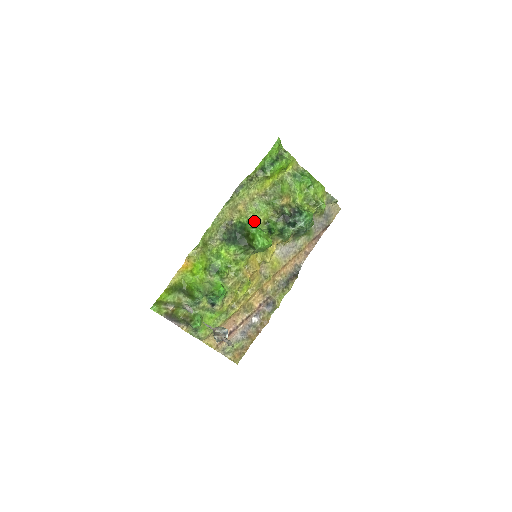
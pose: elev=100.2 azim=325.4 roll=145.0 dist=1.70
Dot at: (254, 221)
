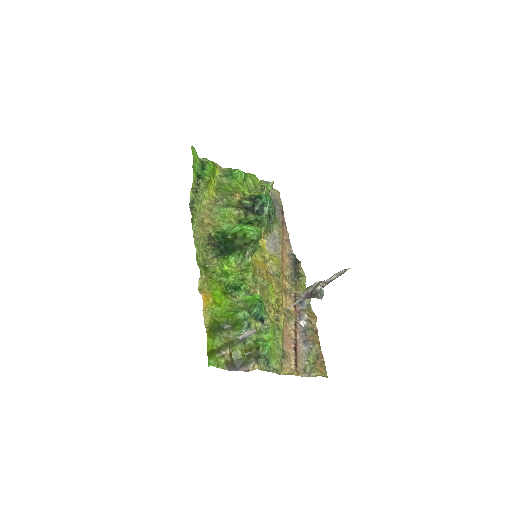
Dot at: (228, 226)
